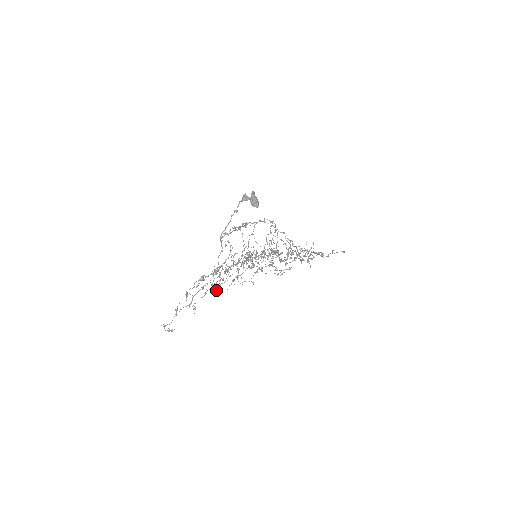
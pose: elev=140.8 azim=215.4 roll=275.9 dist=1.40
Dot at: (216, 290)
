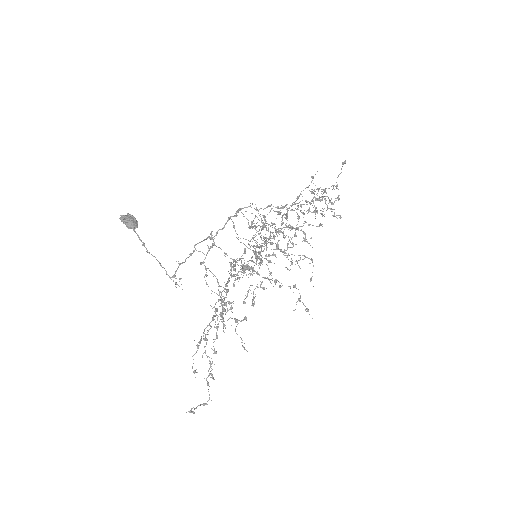
Dot at: occluded
